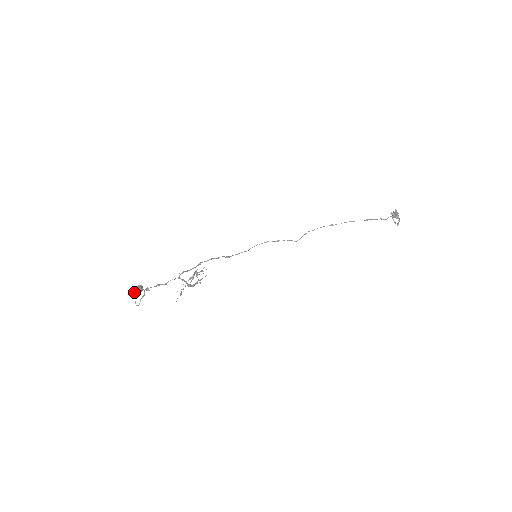
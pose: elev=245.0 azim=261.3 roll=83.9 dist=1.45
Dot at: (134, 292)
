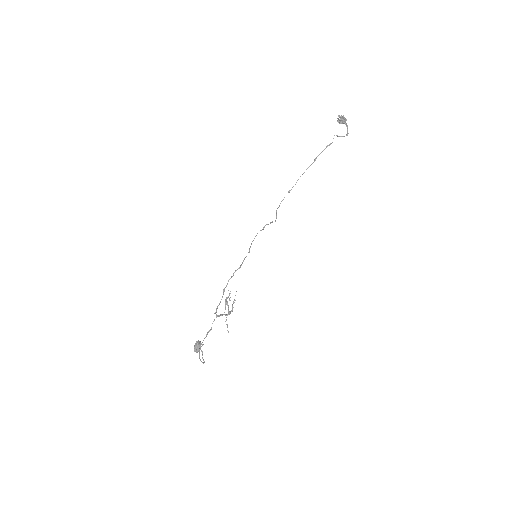
Dot at: (196, 351)
